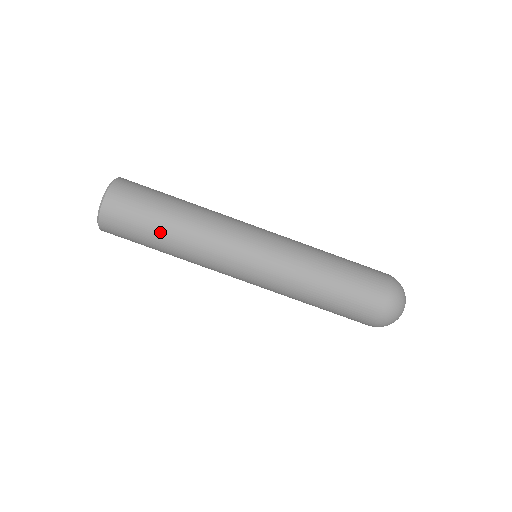
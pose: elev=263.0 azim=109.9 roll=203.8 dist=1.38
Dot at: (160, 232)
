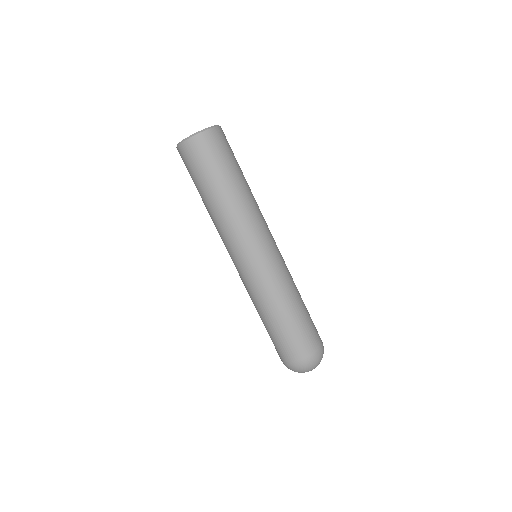
Dot at: (227, 181)
